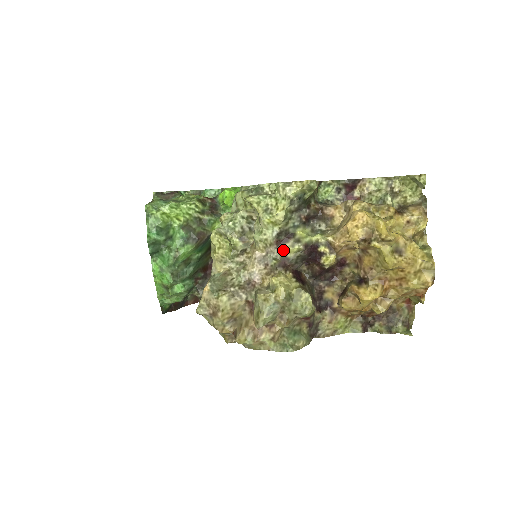
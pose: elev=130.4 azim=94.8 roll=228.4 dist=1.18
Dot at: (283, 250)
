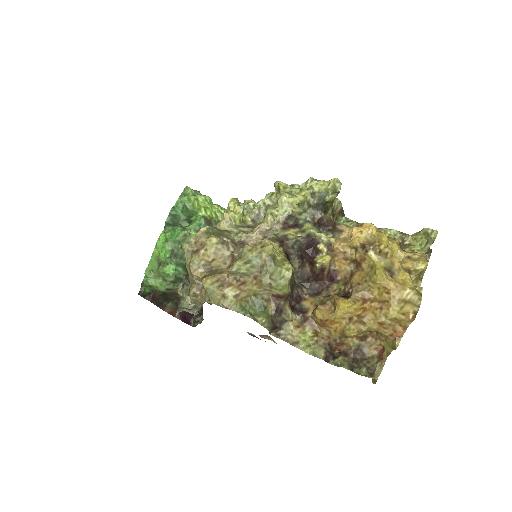
Dot at: (286, 232)
